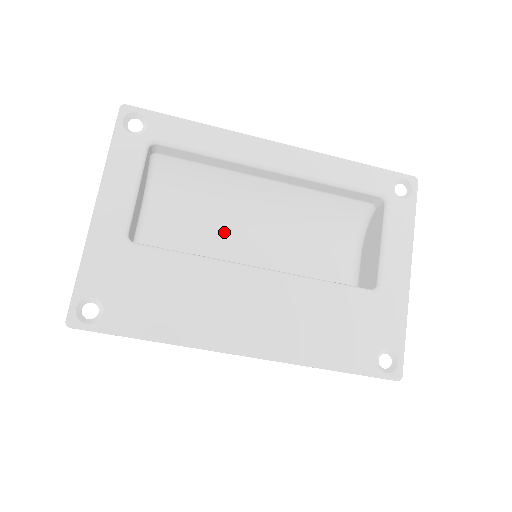
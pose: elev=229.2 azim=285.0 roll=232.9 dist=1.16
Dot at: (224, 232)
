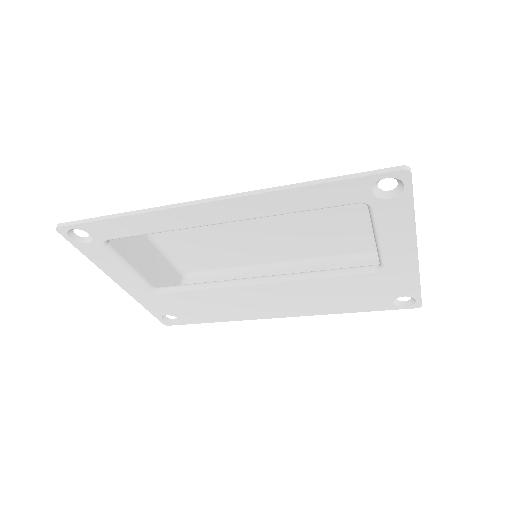
Dot at: occluded
